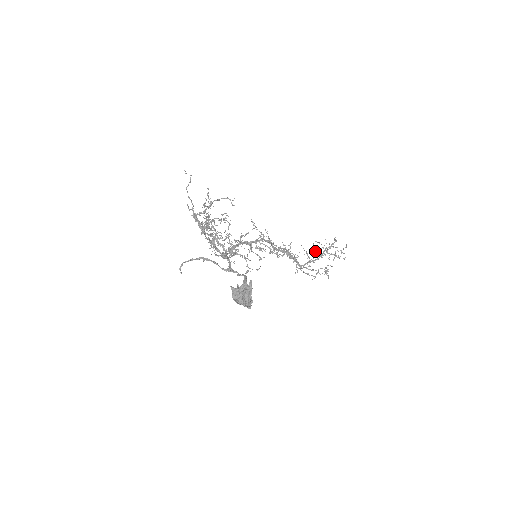
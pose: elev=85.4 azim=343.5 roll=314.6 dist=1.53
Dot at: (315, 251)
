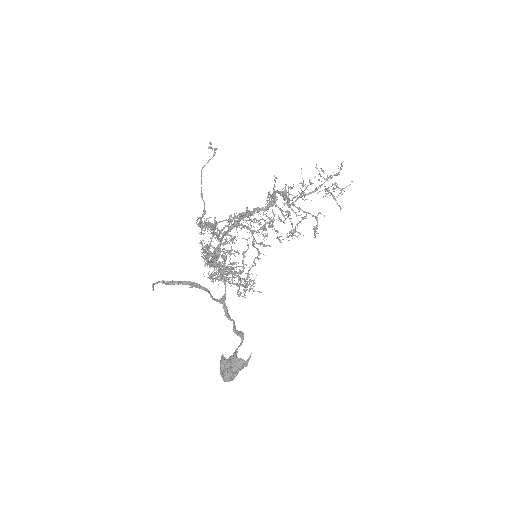
Dot at: occluded
